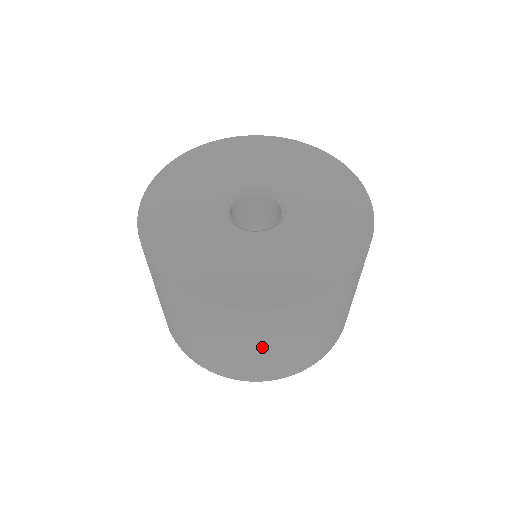
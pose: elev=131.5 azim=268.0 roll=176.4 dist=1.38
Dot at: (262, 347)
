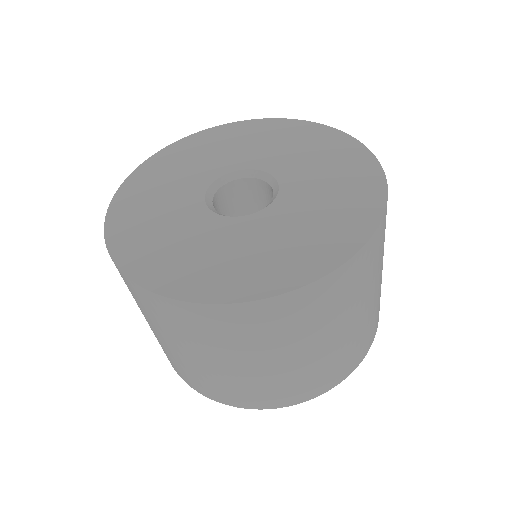
Dot at: (309, 346)
